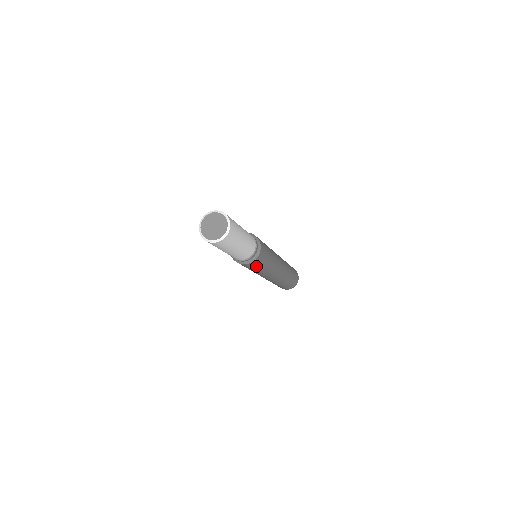
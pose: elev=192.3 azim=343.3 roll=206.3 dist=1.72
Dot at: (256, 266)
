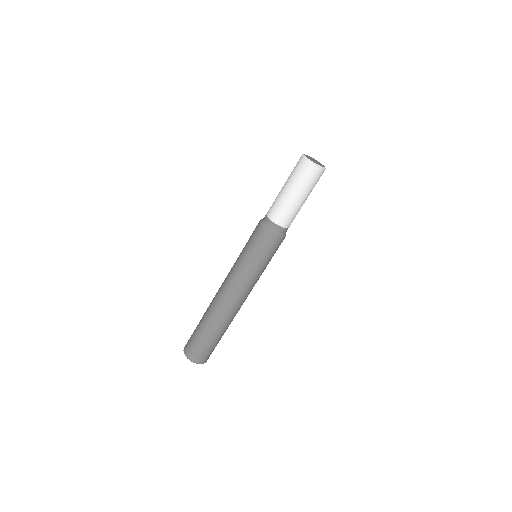
Dot at: (261, 247)
